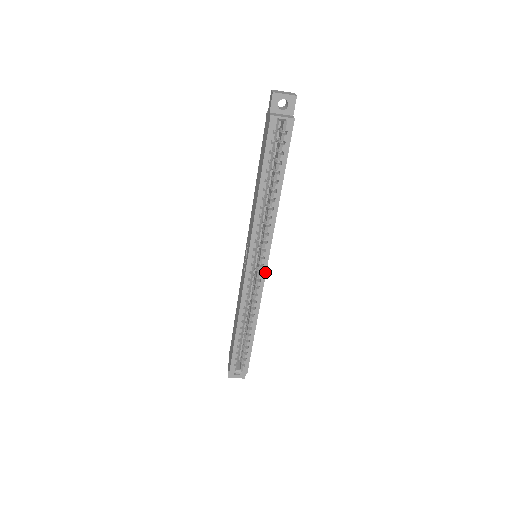
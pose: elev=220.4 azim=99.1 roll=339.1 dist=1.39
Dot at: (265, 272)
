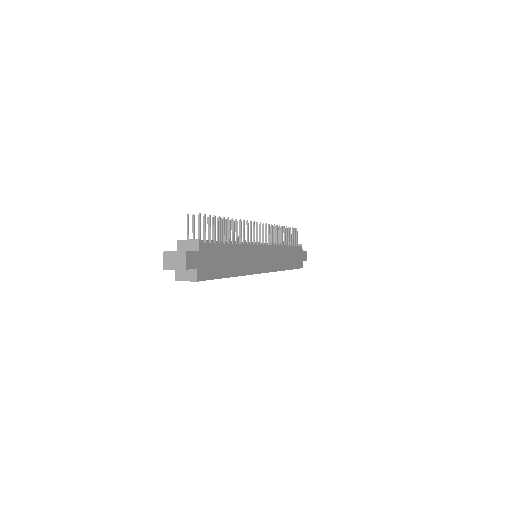
Dot at: (266, 272)
